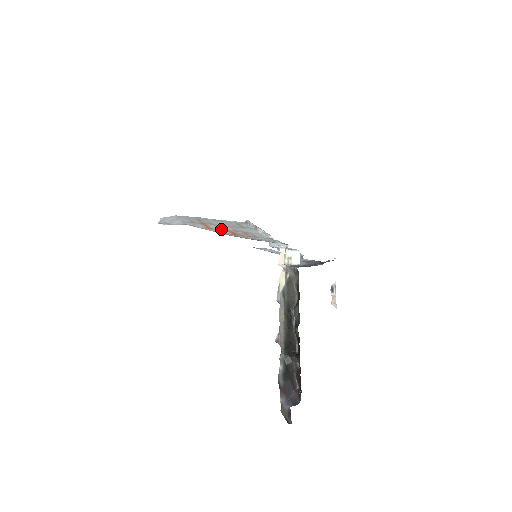
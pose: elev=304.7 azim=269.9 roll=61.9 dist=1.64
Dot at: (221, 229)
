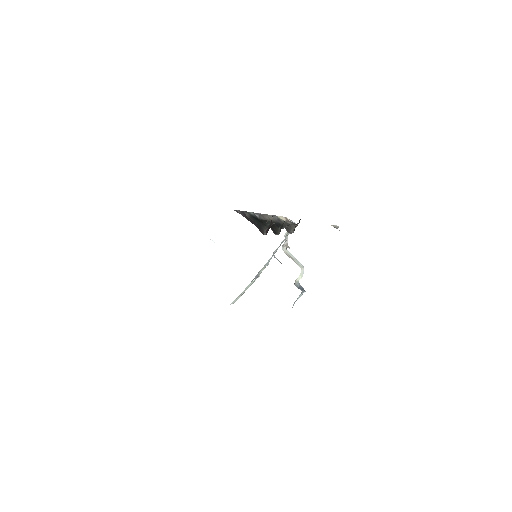
Dot at: occluded
